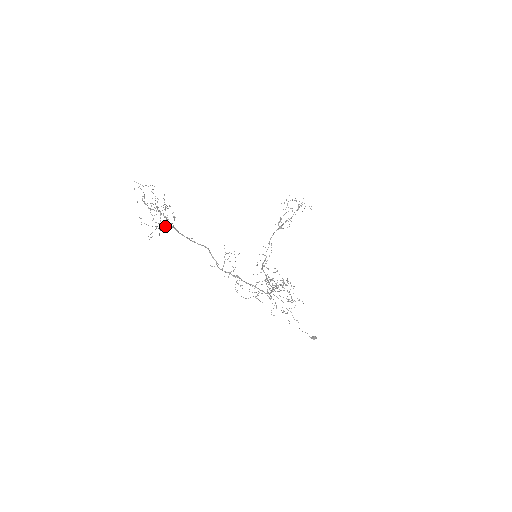
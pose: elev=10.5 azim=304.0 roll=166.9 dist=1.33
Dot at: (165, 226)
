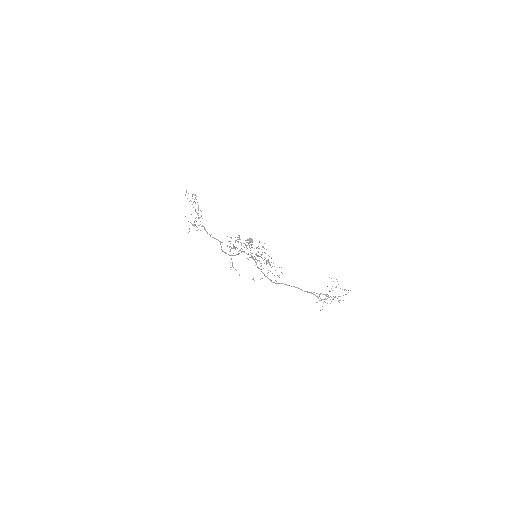
Dot at: occluded
